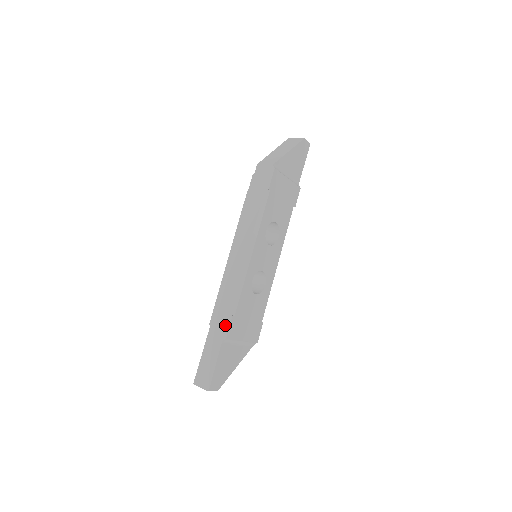
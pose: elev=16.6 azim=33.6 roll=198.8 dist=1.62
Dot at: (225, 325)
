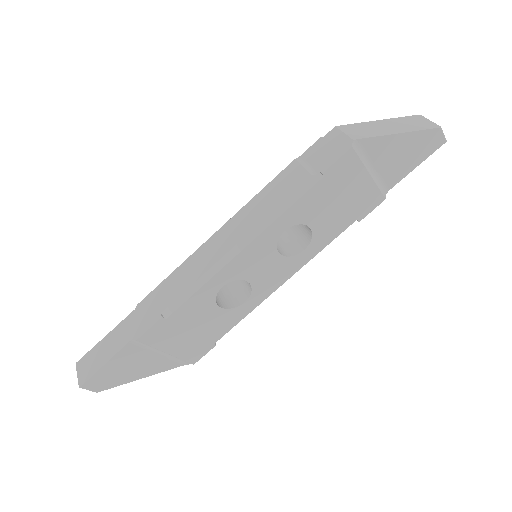
Dot at: (147, 322)
